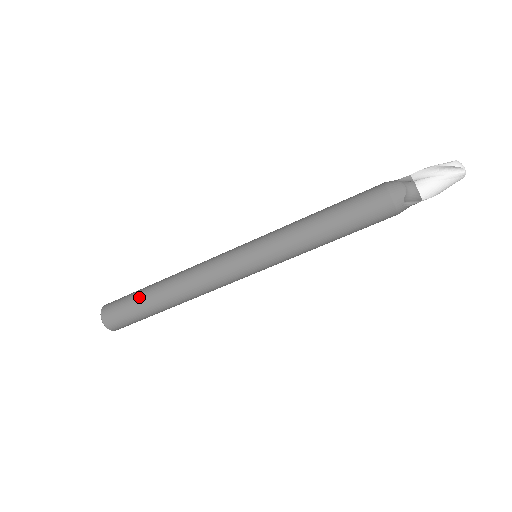
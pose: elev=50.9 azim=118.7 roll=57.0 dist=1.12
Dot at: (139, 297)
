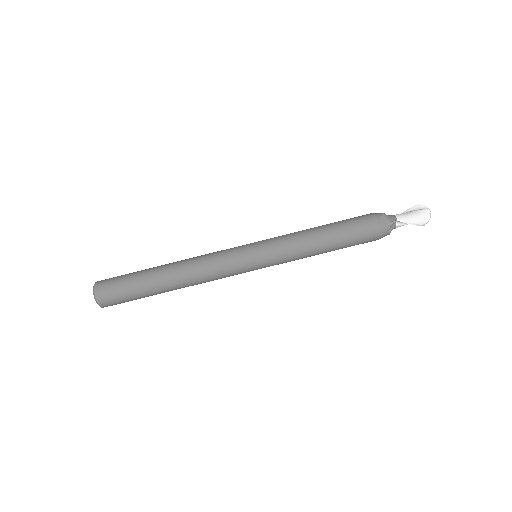
Dot at: occluded
